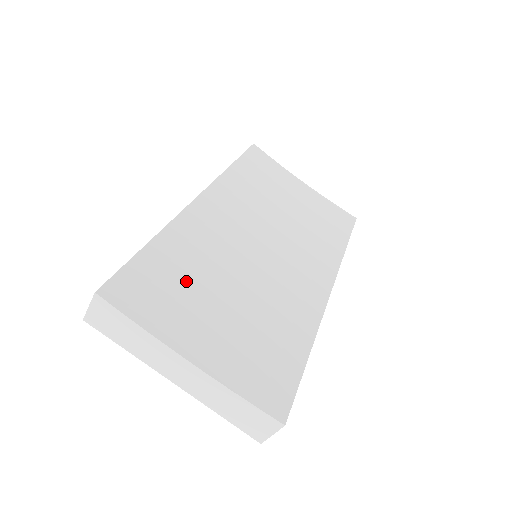
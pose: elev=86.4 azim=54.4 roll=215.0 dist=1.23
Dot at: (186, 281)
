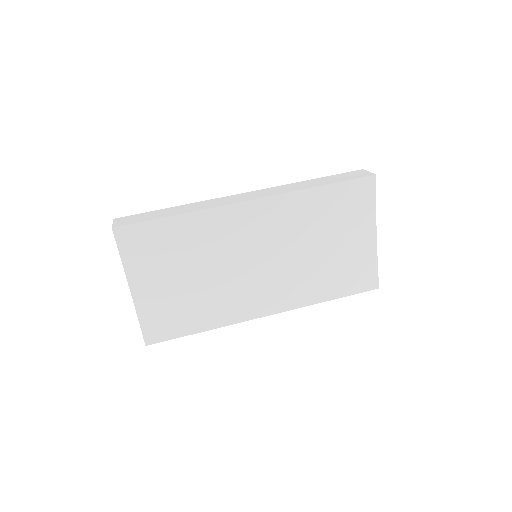
Dot at: (174, 251)
